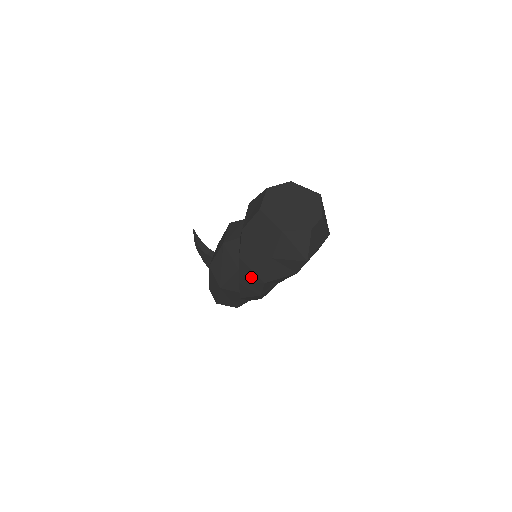
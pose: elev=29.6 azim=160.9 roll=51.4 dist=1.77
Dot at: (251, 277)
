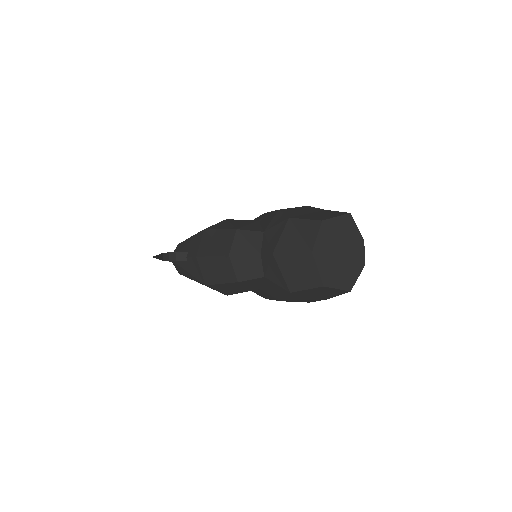
Dot at: occluded
